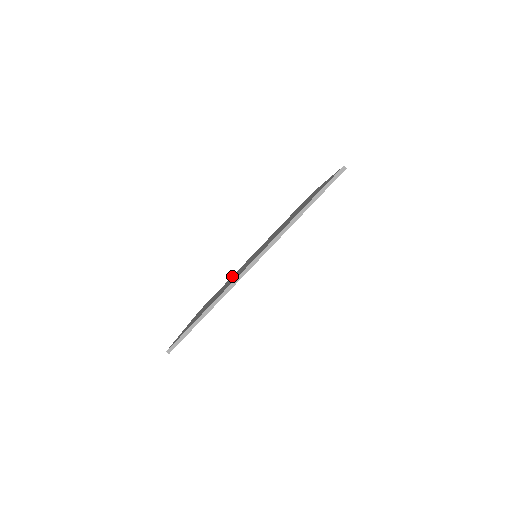
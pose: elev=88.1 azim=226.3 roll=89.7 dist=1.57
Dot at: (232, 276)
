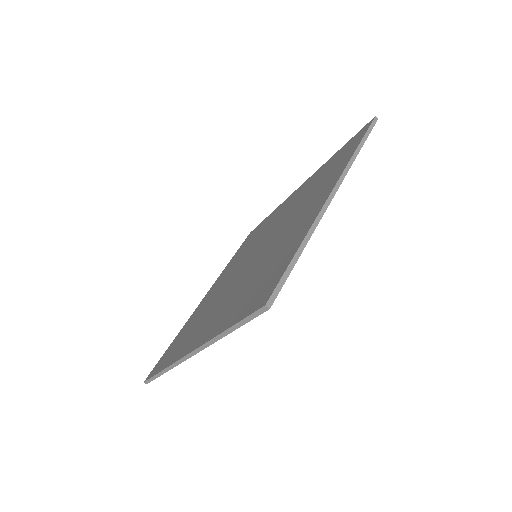
Dot at: (271, 216)
